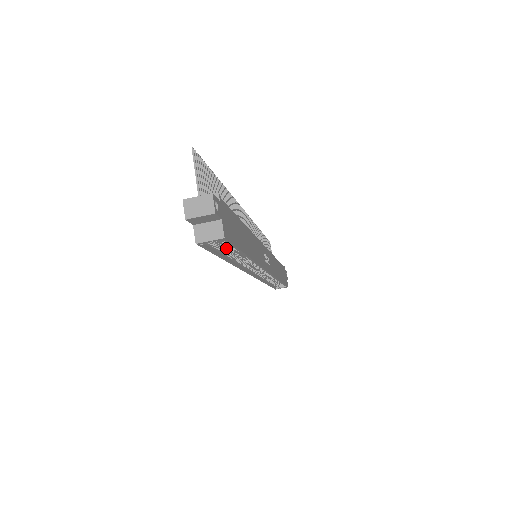
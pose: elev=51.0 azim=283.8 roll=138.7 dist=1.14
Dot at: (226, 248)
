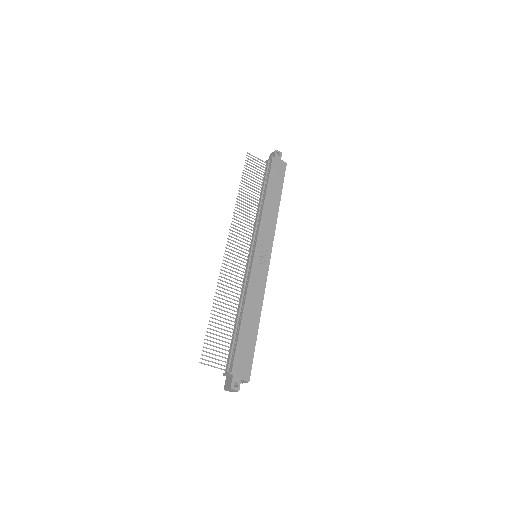
Dot at: occluded
